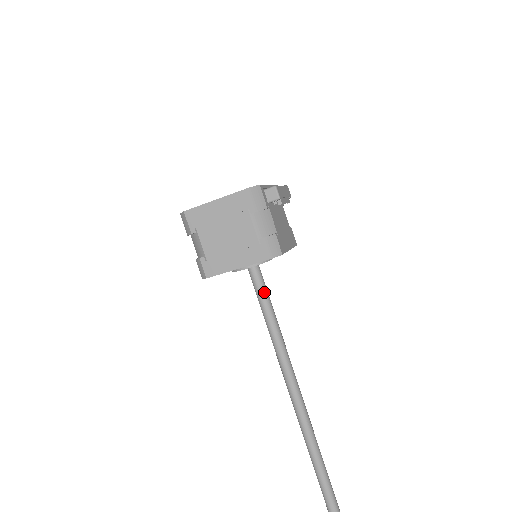
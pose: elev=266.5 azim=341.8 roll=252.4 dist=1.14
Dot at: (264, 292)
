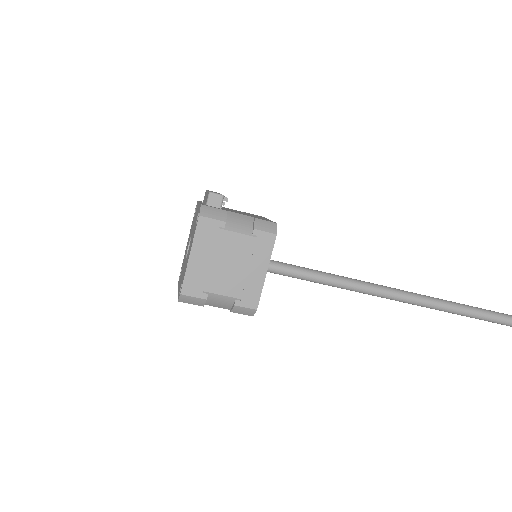
Dot at: (293, 268)
